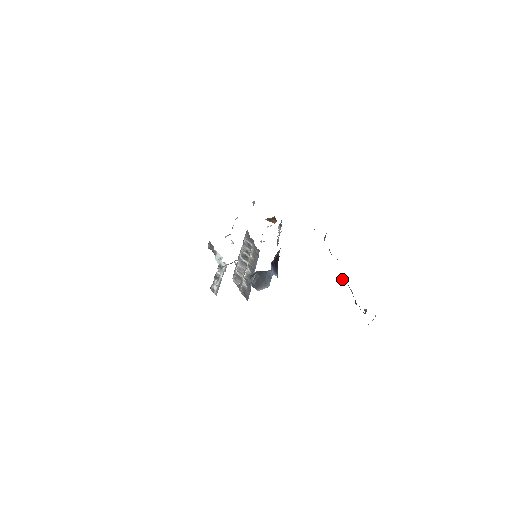
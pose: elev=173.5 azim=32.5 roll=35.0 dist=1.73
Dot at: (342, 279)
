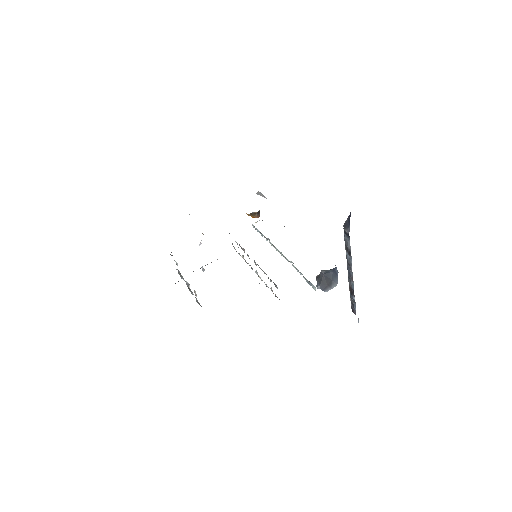
Dot at: occluded
